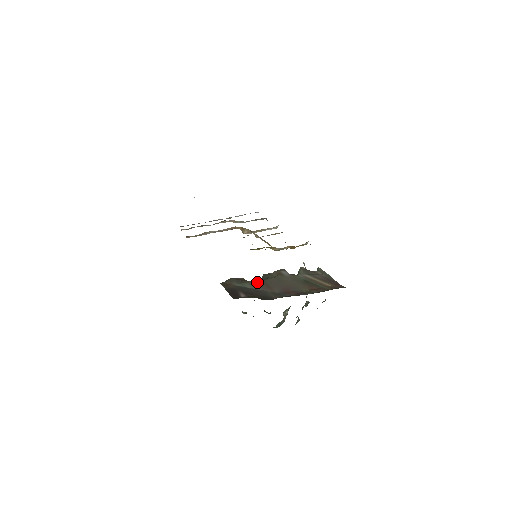
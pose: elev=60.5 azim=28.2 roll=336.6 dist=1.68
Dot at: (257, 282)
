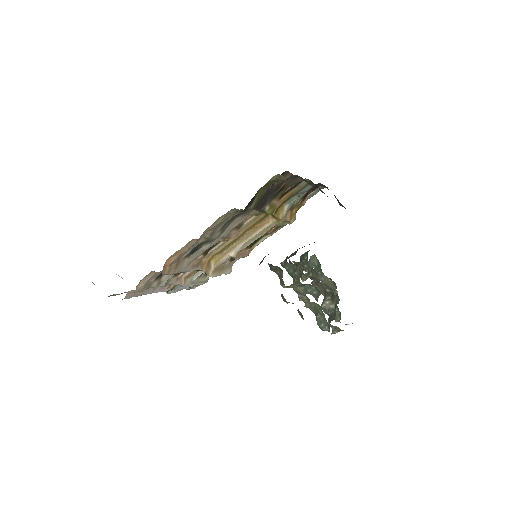
Dot at: occluded
